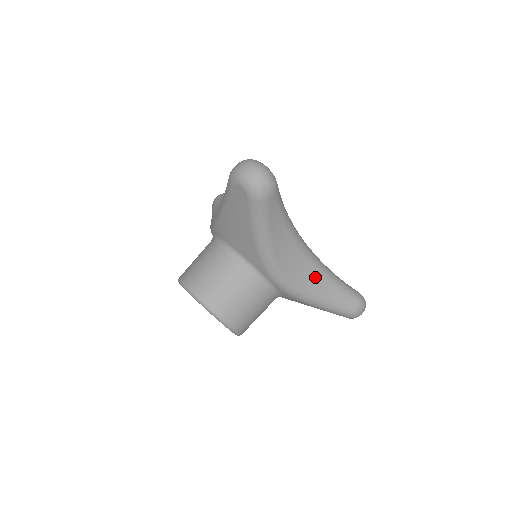
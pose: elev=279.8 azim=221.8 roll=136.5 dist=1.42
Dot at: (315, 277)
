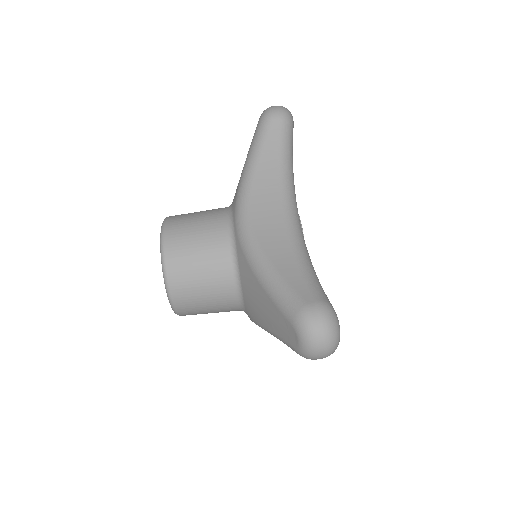
Dot at: occluded
